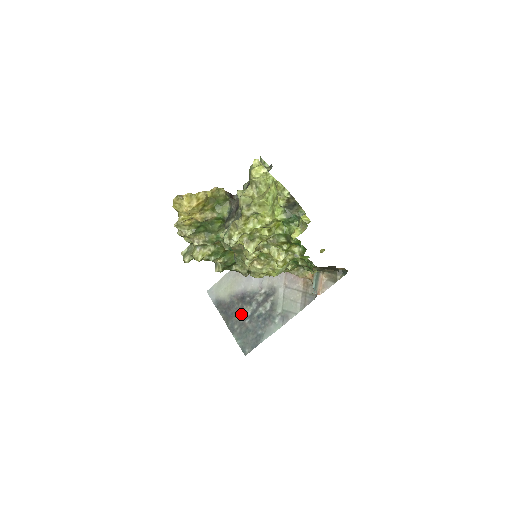
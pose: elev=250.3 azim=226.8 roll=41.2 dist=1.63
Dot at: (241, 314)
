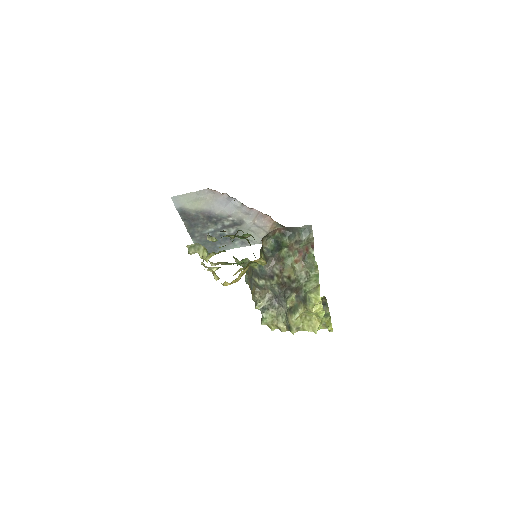
Dot at: (204, 228)
